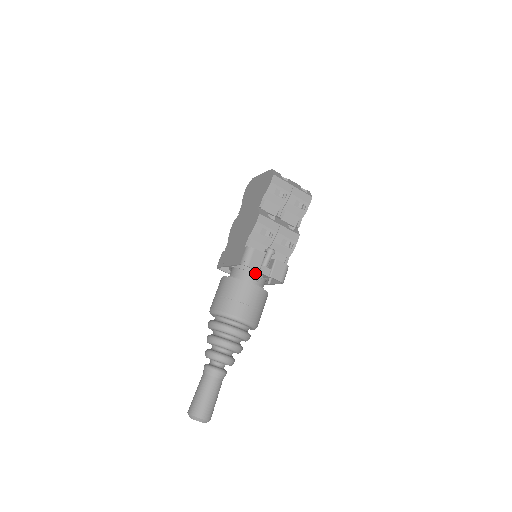
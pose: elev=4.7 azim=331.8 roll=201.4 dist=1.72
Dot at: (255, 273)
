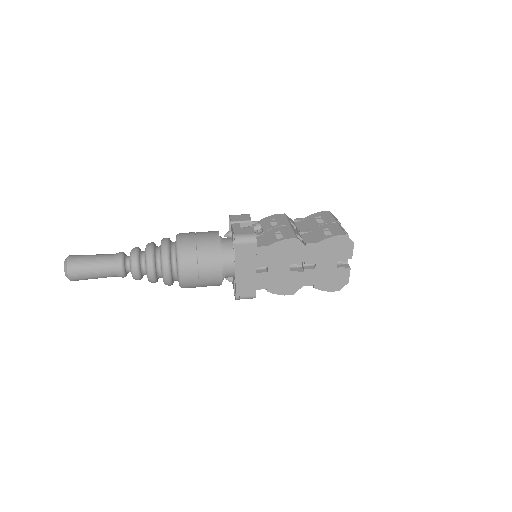
Dot at: occluded
